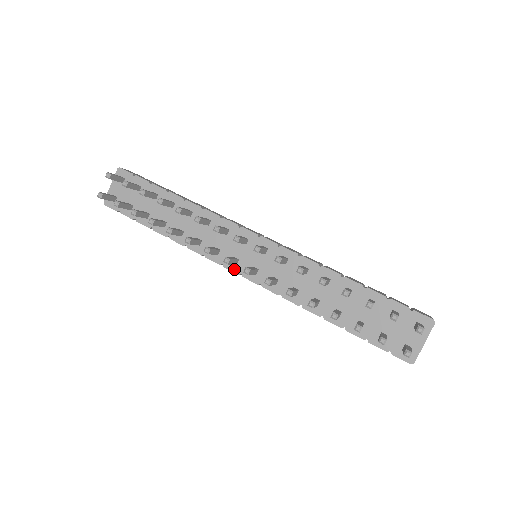
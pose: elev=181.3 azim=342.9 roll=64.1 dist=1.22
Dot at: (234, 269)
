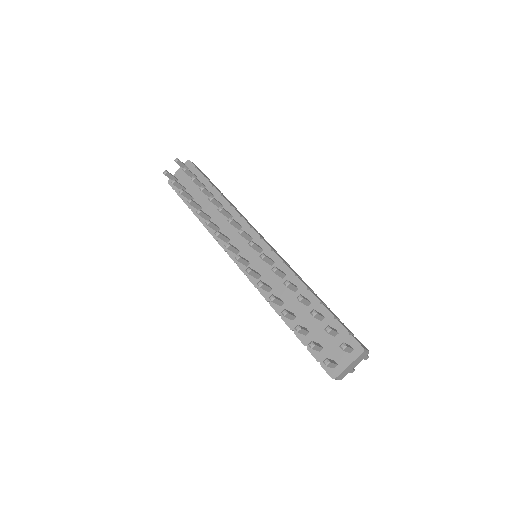
Dot at: (233, 257)
